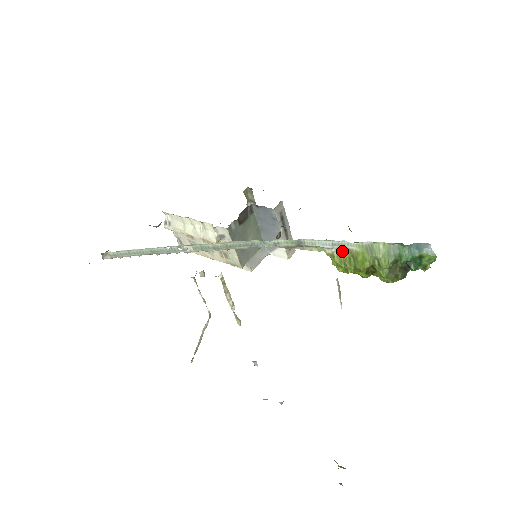
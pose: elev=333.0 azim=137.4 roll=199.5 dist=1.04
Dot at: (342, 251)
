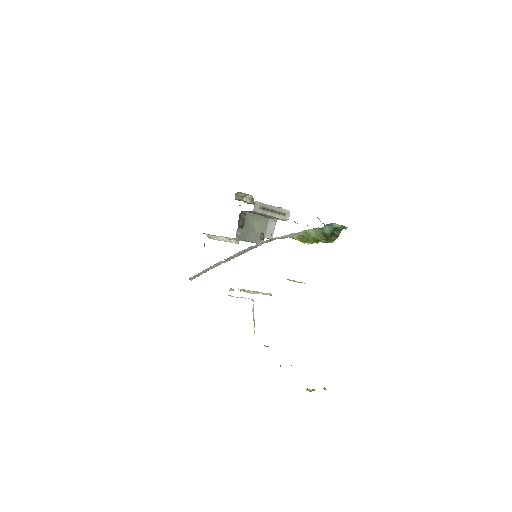
Dot at: (297, 235)
